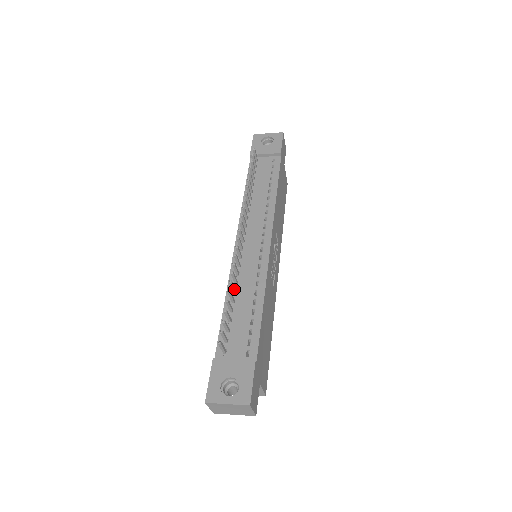
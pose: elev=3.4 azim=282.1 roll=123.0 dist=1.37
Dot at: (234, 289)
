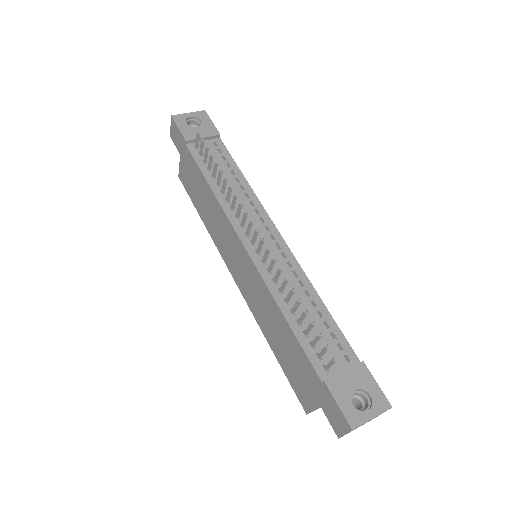
Dot at: (290, 298)
